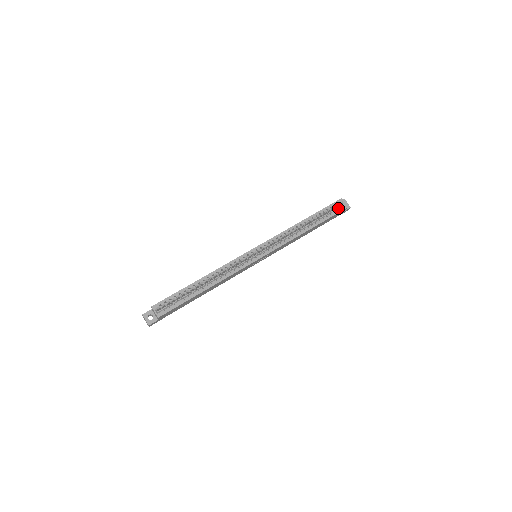
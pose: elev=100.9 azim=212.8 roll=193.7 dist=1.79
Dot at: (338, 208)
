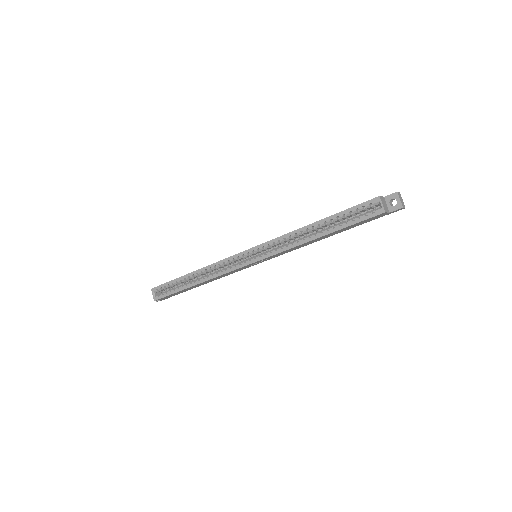
Dot at: (368, 212)
